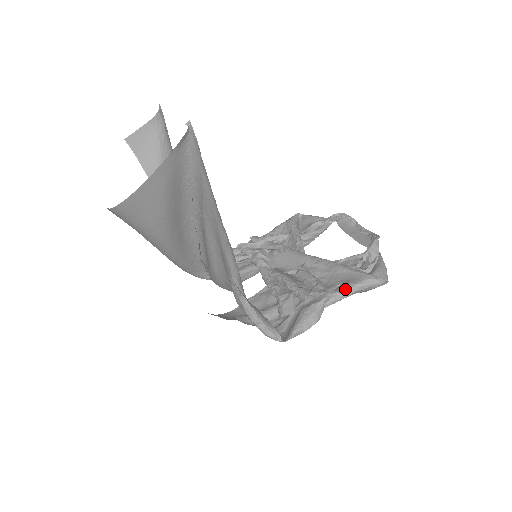
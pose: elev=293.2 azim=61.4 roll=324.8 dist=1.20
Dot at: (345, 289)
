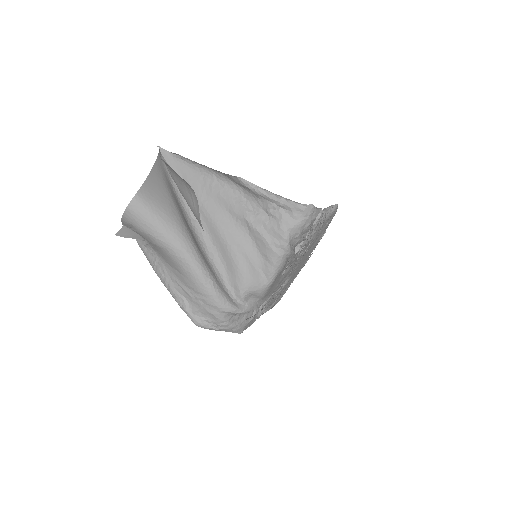
Dot at: occluded
